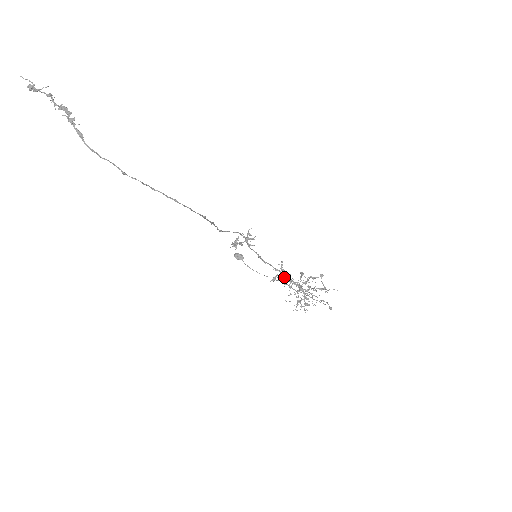
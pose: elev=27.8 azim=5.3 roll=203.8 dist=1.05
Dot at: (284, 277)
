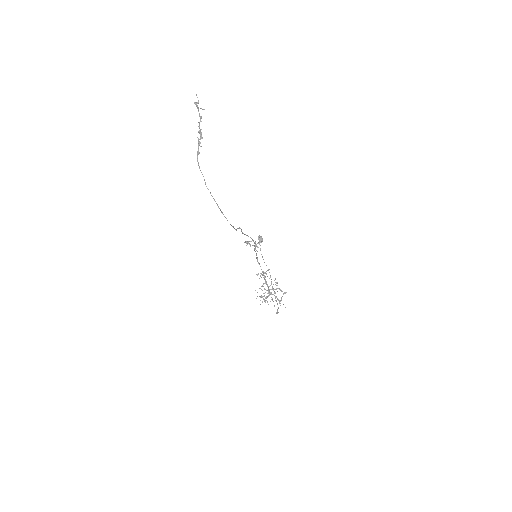
Dot at: (264, 277)
